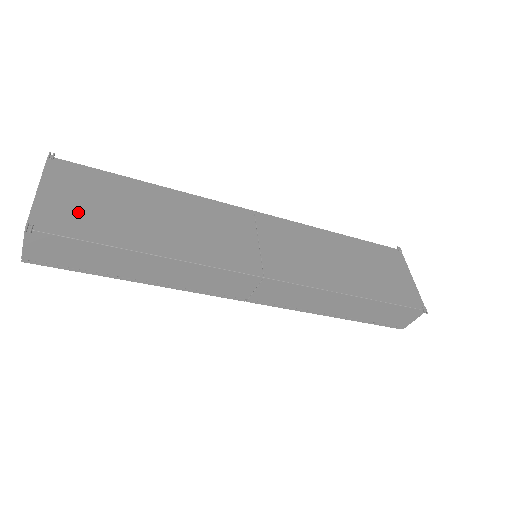
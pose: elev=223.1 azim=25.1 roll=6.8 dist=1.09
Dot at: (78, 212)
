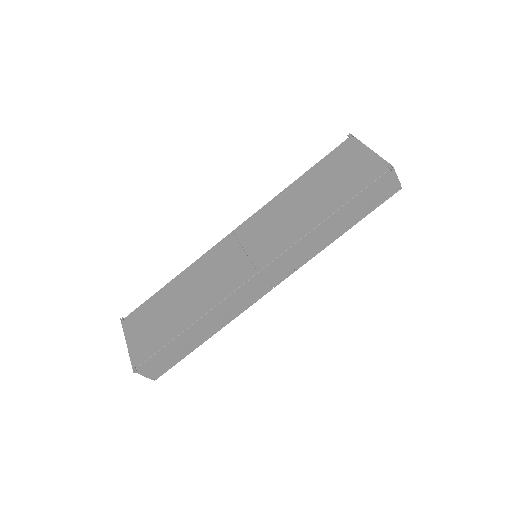
Dot at: (148, 338)
